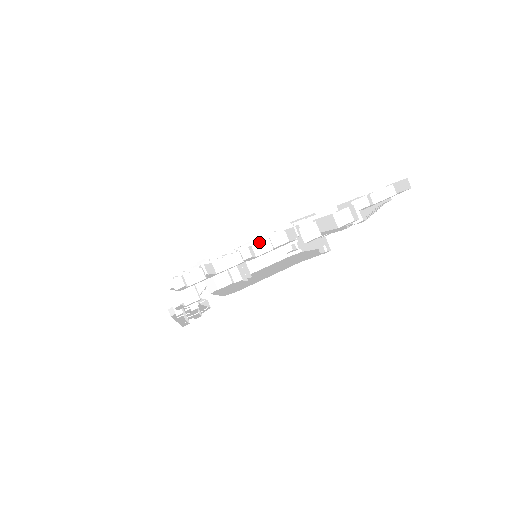
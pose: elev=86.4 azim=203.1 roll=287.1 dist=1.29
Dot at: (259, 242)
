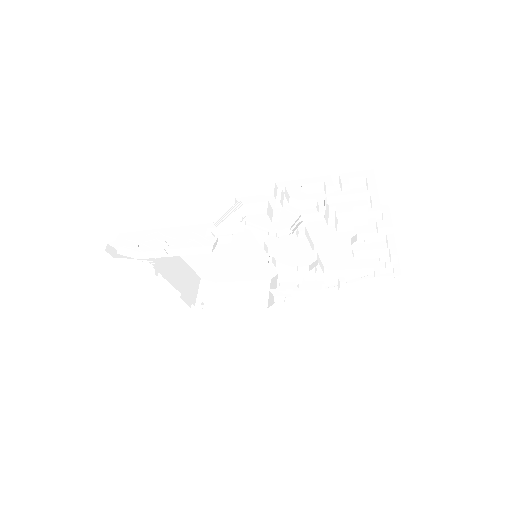
Dot at: (382, 213)
